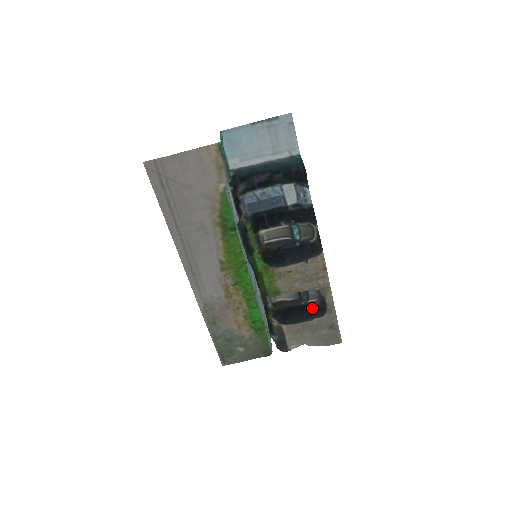
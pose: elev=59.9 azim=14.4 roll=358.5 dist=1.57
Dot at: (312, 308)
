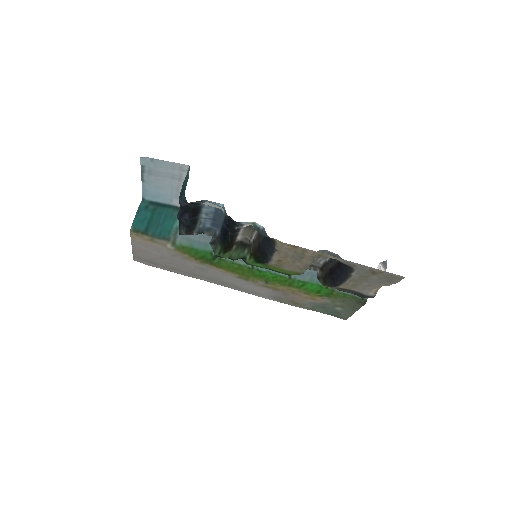
Dot at: occluded
